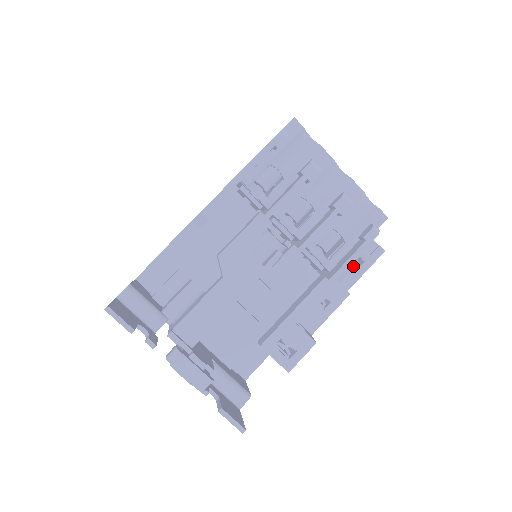
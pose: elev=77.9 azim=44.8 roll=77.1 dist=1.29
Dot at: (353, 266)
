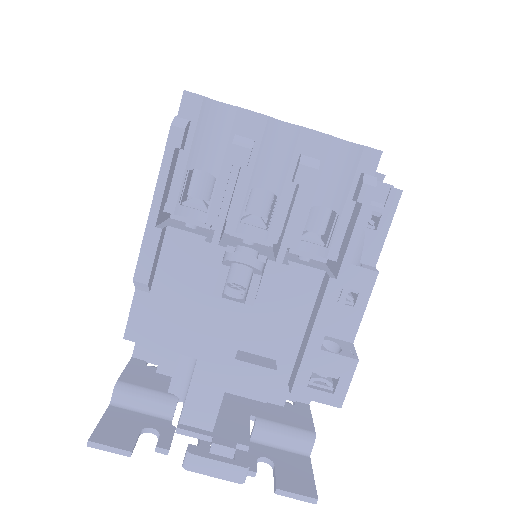
Dot at: (368, 232)
